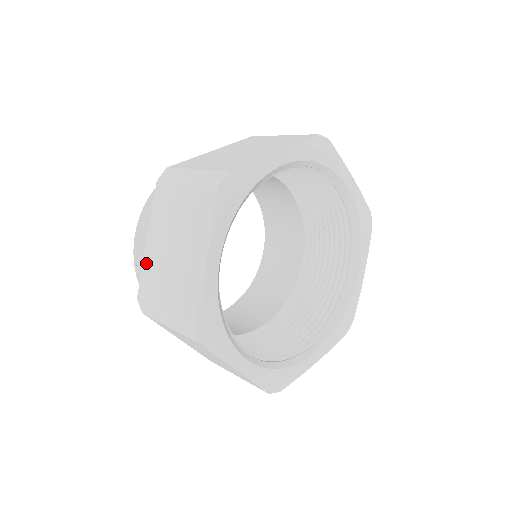
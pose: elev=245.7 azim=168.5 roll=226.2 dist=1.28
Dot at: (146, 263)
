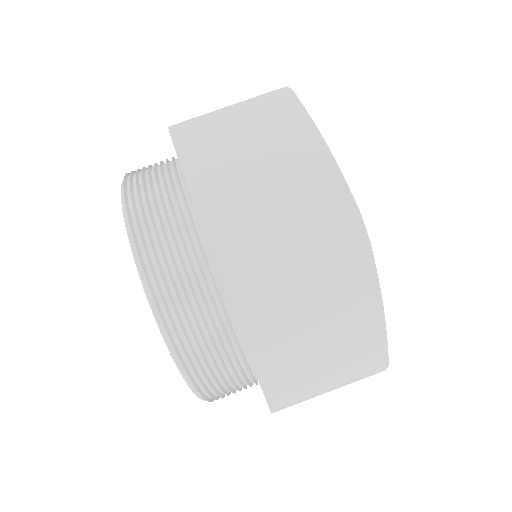
Dot at: (207, 215)
